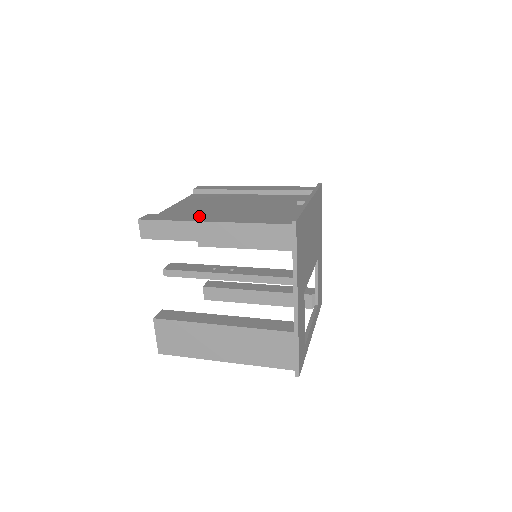
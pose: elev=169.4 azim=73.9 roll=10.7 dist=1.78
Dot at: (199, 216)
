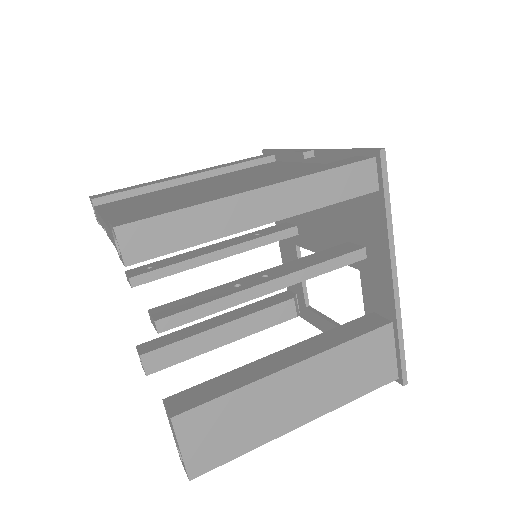
Dot at: (216, 193)
